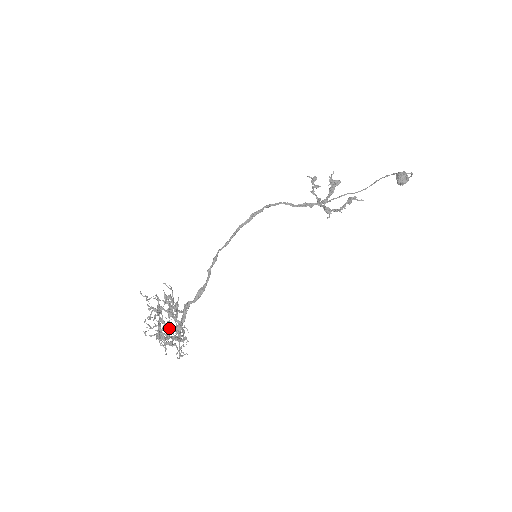
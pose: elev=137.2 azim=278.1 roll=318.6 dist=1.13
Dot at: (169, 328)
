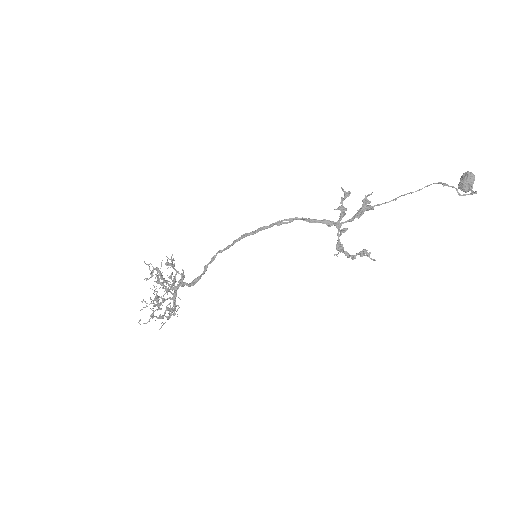
Dot at: occluded
